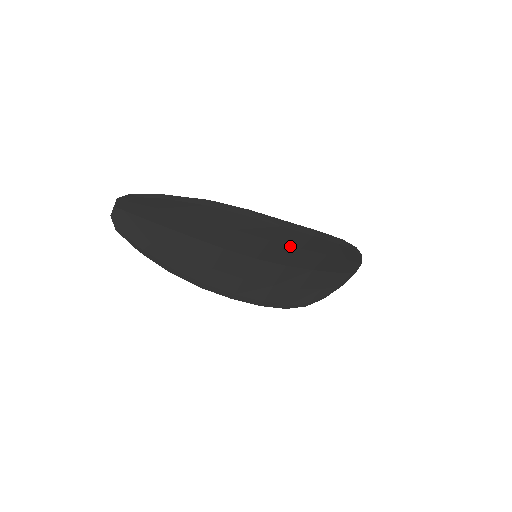
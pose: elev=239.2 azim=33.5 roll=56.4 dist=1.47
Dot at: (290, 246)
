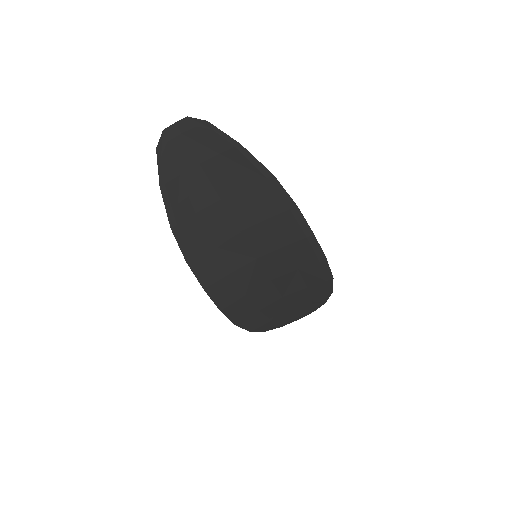
Dot at: (293, 262)
